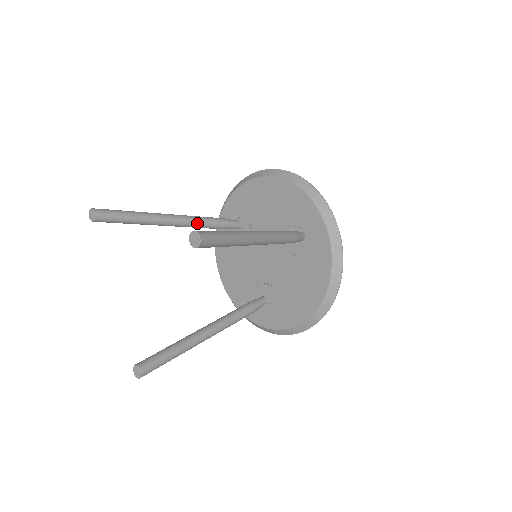
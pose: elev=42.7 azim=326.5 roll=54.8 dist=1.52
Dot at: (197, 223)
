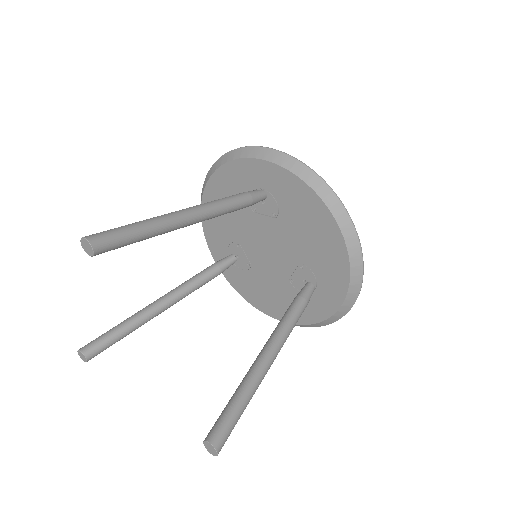
Dot at: (188, 286)
